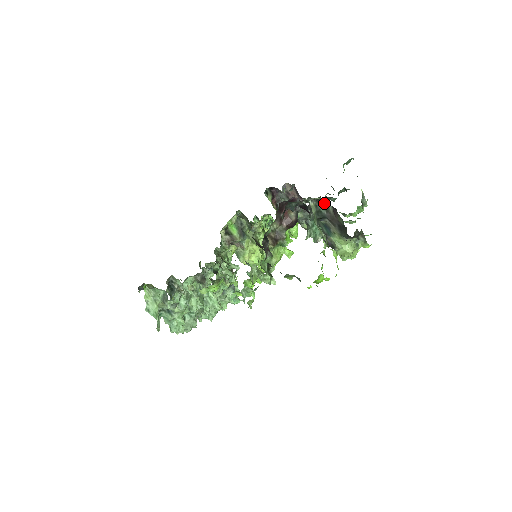
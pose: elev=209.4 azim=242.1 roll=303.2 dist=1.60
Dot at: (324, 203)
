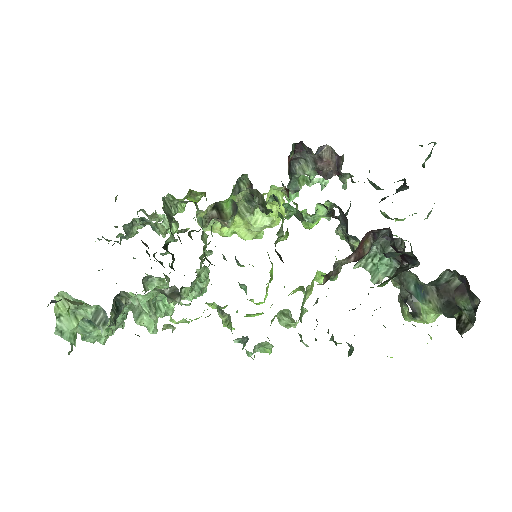
Dot at: (453, 273)
